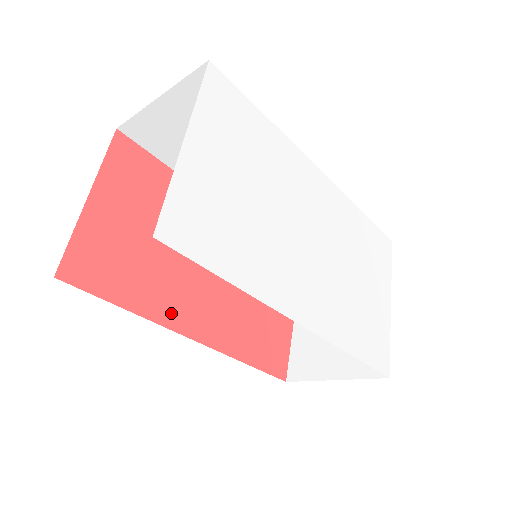
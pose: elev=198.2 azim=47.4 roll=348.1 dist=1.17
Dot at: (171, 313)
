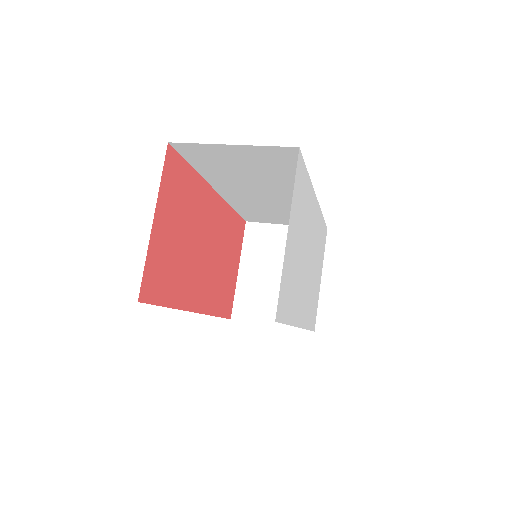
Dot at: (188, 298)
